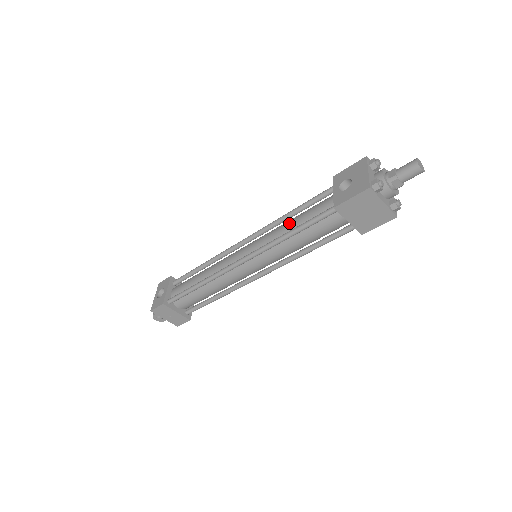
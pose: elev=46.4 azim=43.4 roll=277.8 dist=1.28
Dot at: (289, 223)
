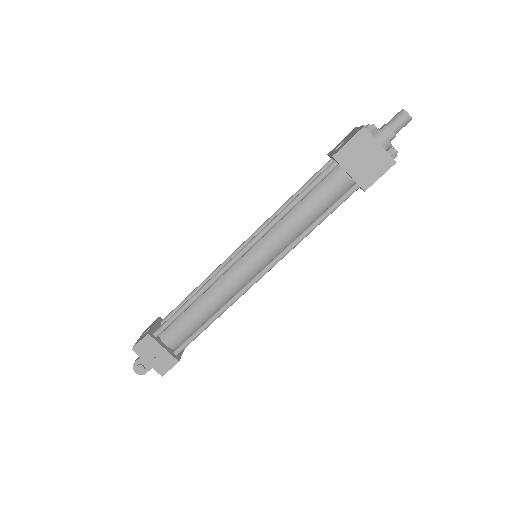
Dot at: occluded
